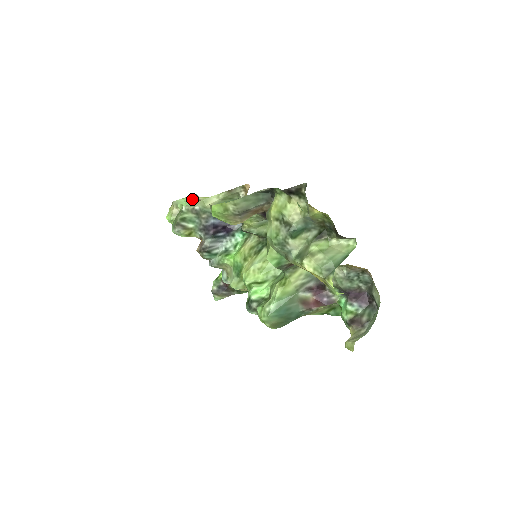
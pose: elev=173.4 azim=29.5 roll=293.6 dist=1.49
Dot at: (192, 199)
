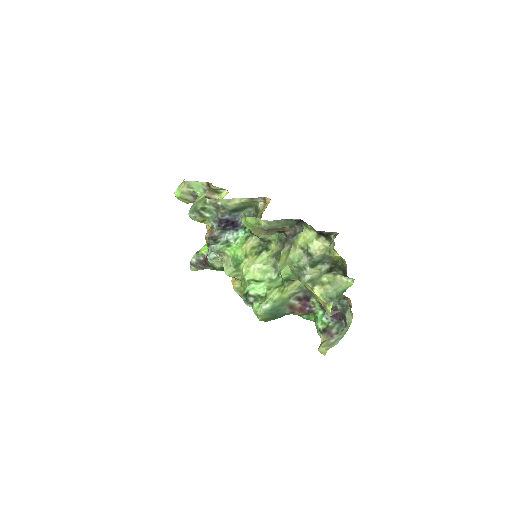
Dot at: (205, 185)
